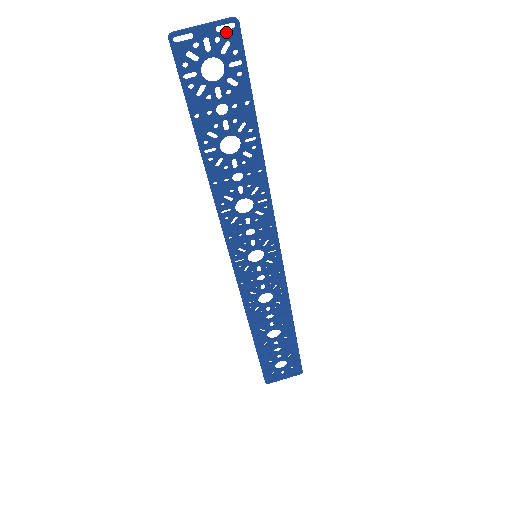
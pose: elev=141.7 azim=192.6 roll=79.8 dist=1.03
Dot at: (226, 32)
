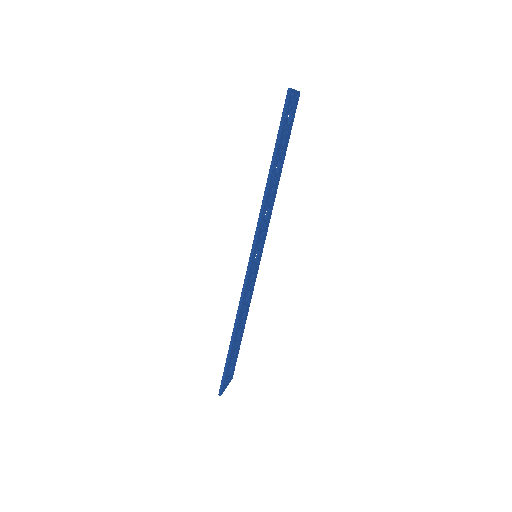
Dot at: (297, 98)
